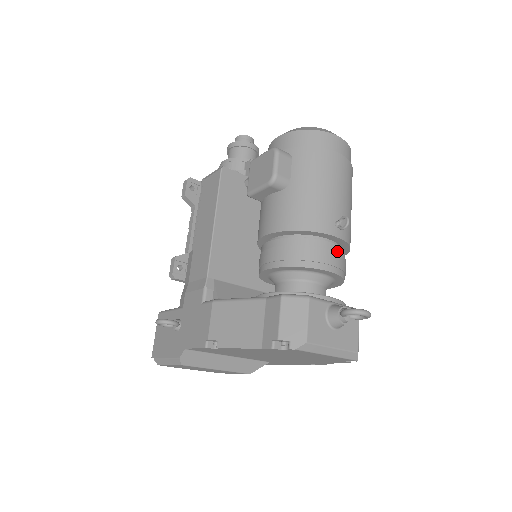
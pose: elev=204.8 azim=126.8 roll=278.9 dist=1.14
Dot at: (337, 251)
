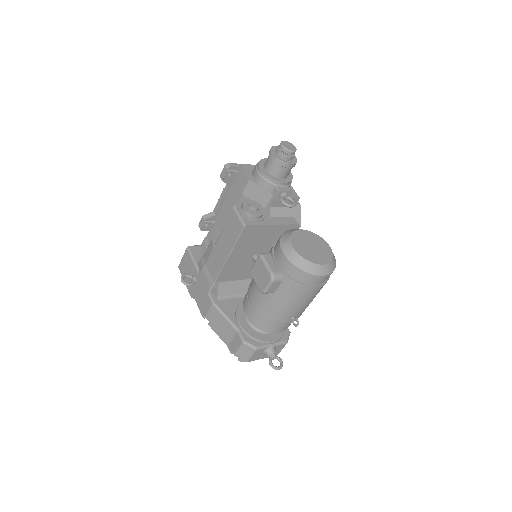
Dot at: (288, 323)
